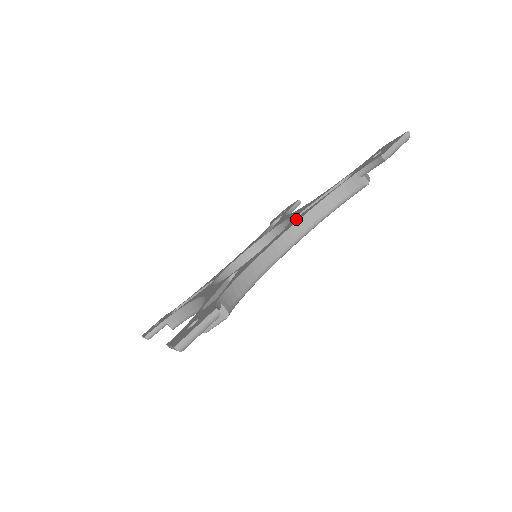
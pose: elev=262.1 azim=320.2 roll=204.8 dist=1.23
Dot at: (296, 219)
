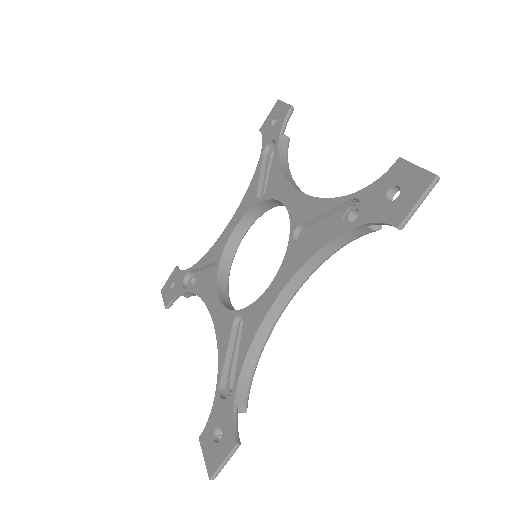
Dot at: (295, 255)
